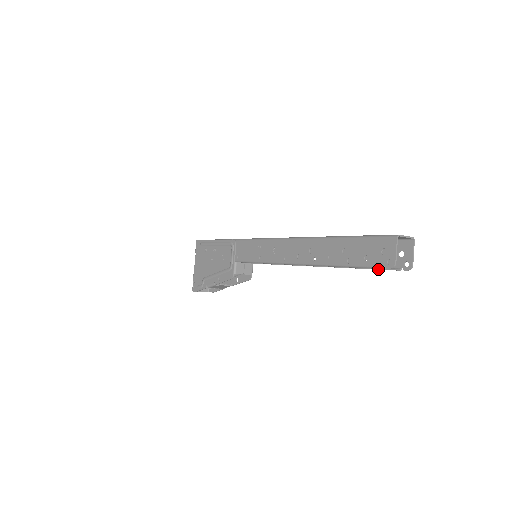
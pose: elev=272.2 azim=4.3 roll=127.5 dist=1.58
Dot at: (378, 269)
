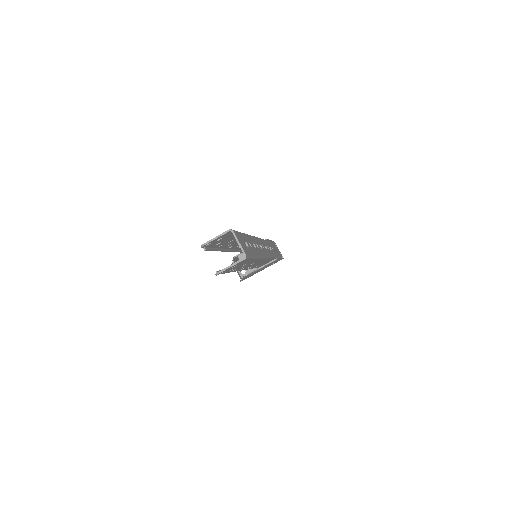
Dot at: occluded
